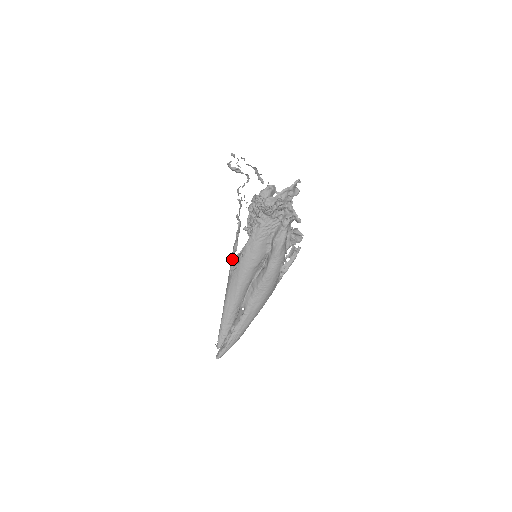
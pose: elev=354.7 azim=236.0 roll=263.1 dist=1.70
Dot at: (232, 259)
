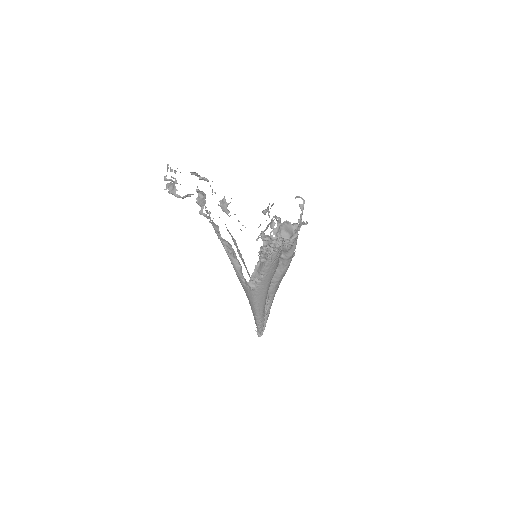
Dot at: (242, 276)
